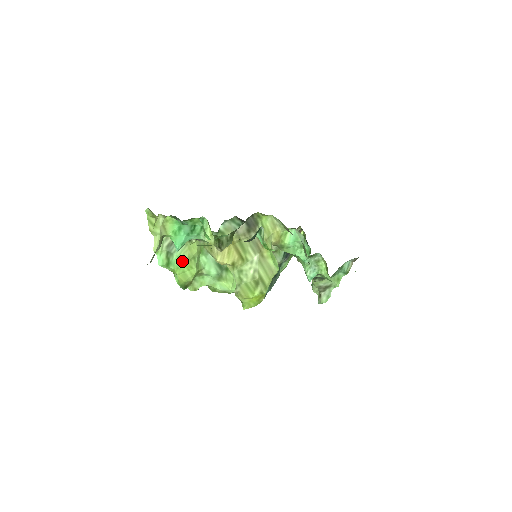
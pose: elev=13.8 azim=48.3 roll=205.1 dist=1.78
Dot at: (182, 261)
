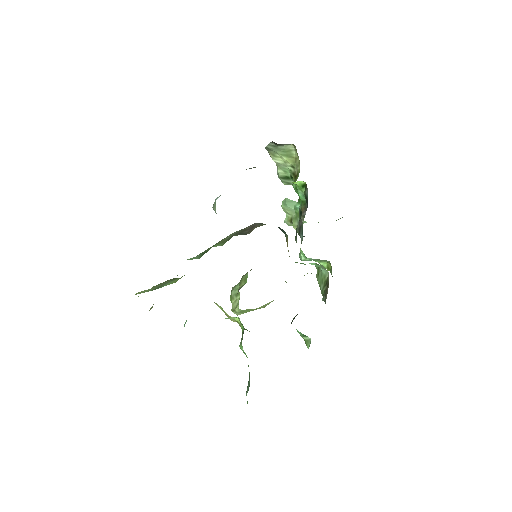
Dot at: occluded
